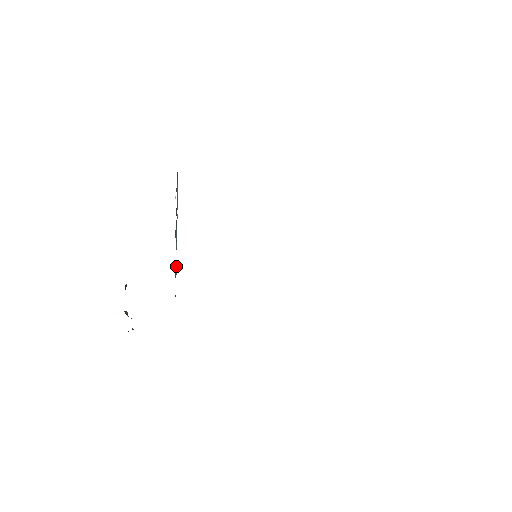
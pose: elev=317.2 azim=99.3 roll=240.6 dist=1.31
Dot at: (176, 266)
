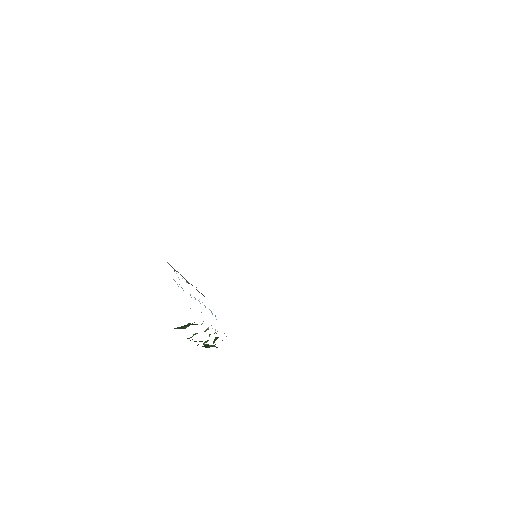
Dot at: occluded
